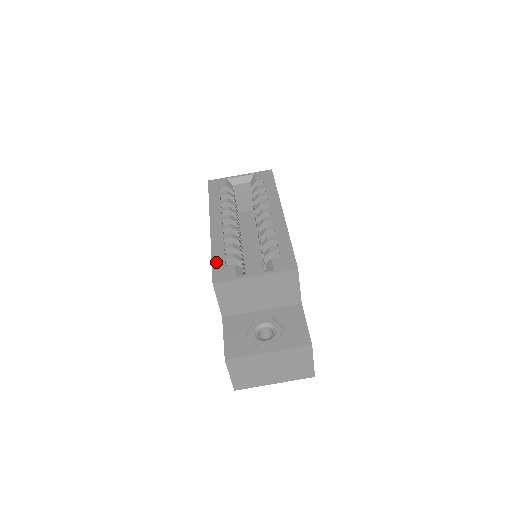
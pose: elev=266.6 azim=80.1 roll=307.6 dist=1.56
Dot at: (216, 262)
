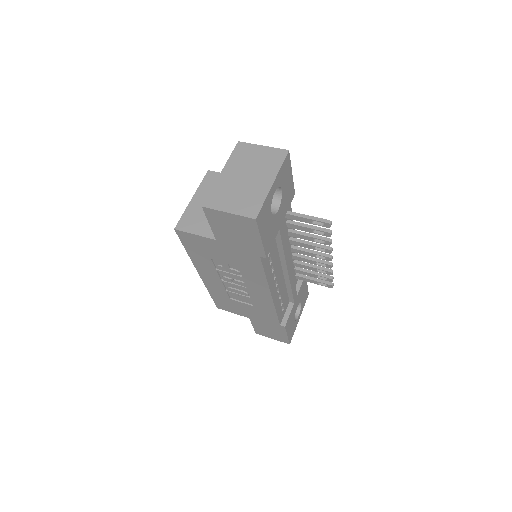
Dot at: occluded
